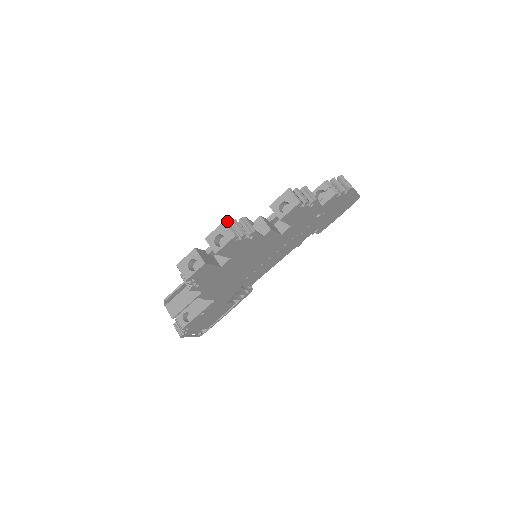
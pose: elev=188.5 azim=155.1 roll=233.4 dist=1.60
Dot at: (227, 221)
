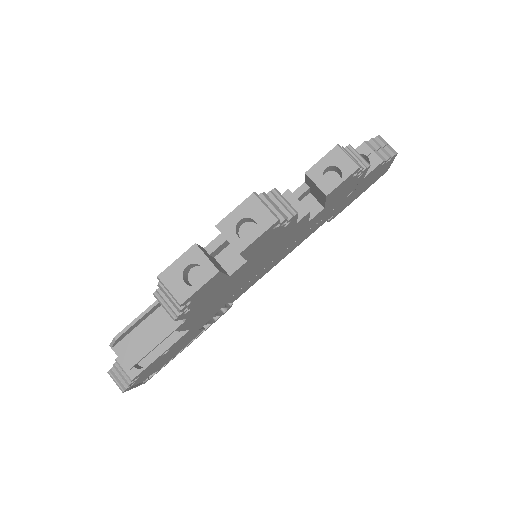
Dot at: (255, 194)
